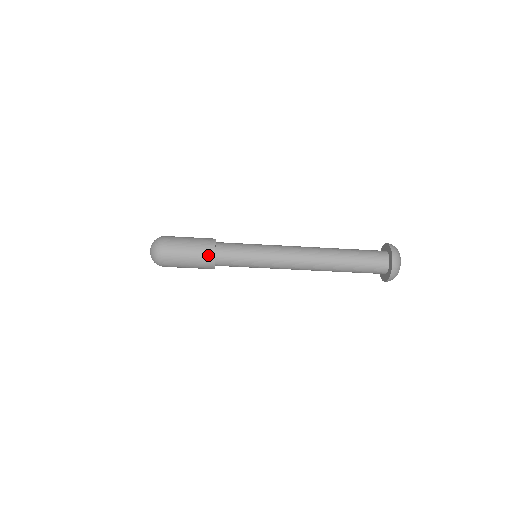
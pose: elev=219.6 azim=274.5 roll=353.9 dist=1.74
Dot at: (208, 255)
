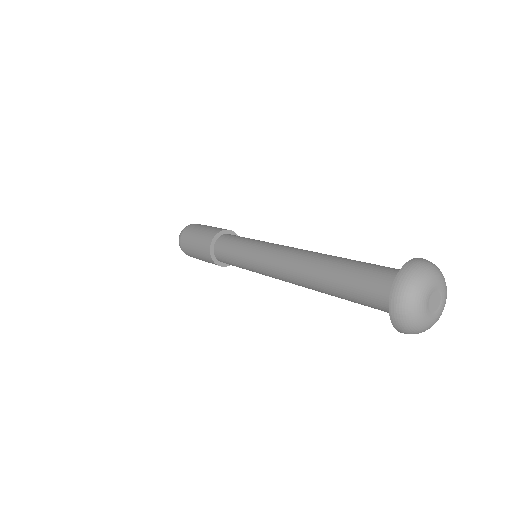
Dot at: (206, 249)
